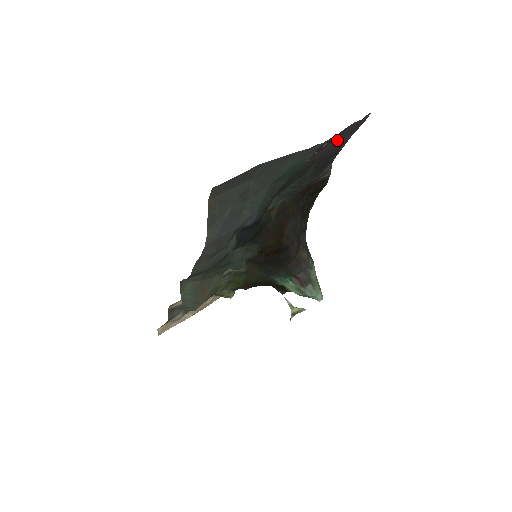
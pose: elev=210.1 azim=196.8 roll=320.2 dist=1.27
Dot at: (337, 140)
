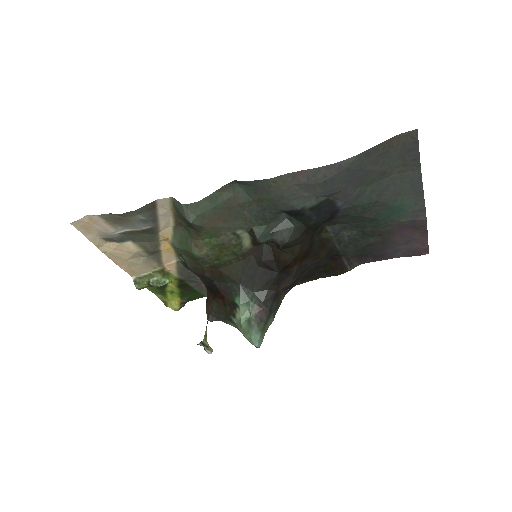
Dot at: (399, 245)
